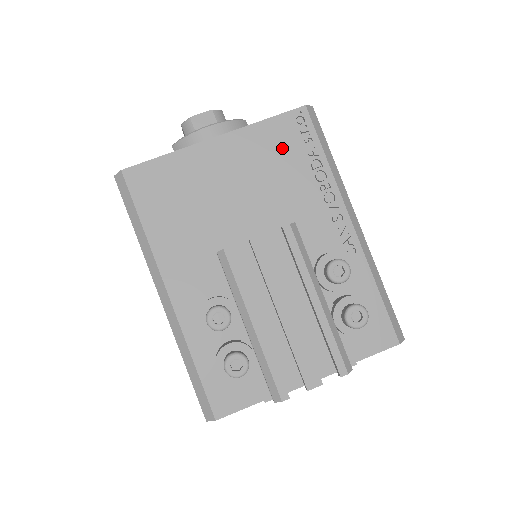
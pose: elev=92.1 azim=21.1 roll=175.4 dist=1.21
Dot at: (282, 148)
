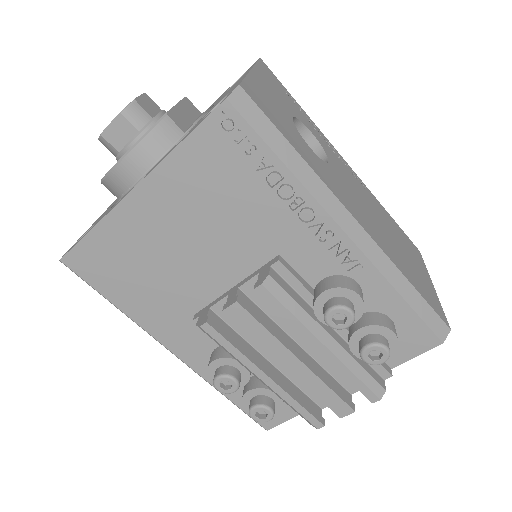
Dot at: (220, 173)
